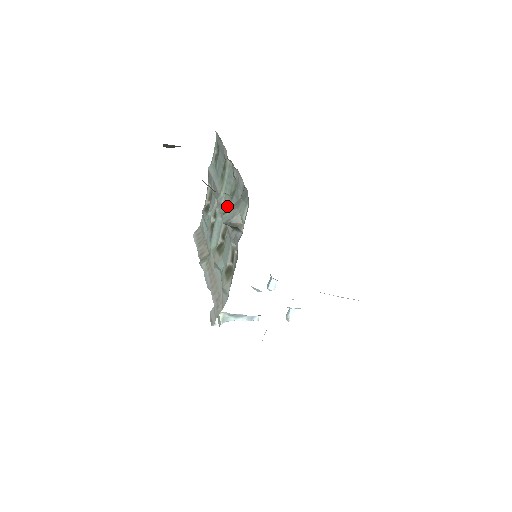
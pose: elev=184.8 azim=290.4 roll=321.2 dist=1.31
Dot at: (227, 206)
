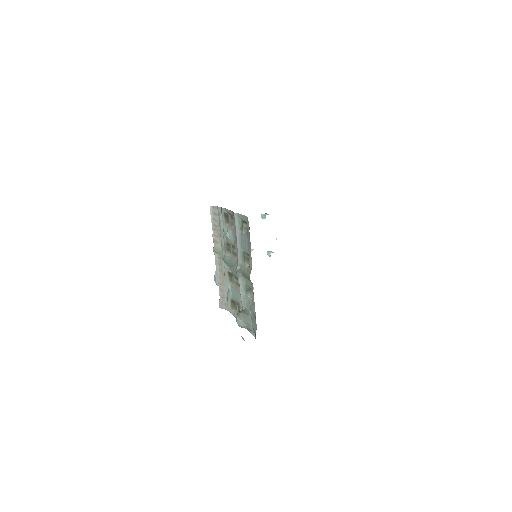
Dot at: (242, 289)
